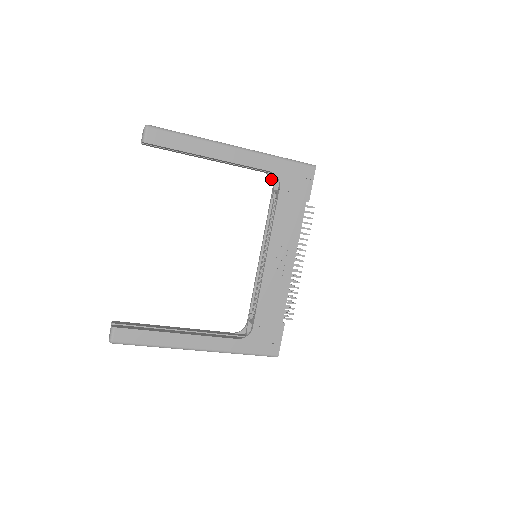
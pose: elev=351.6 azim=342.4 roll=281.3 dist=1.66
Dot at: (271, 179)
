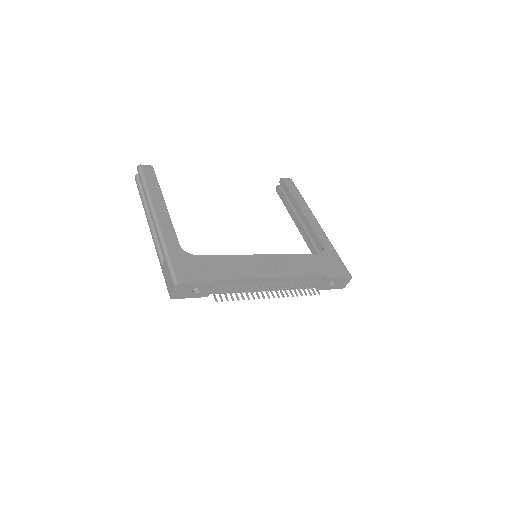
Dot at: occluded
